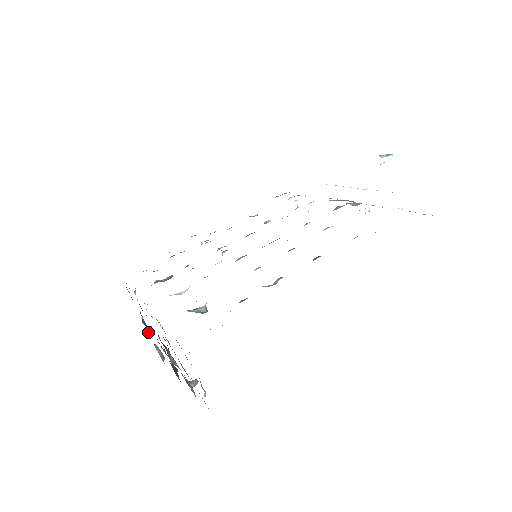
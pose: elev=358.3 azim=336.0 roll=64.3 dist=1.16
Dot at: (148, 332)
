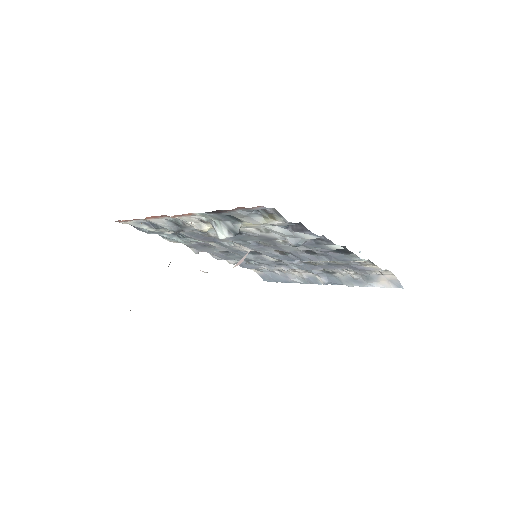
Dot at: occluded
